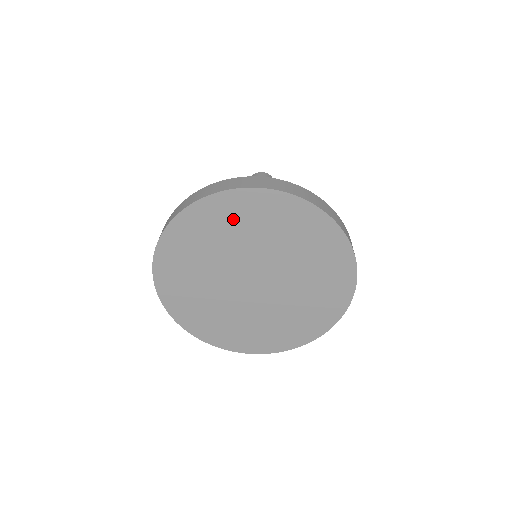
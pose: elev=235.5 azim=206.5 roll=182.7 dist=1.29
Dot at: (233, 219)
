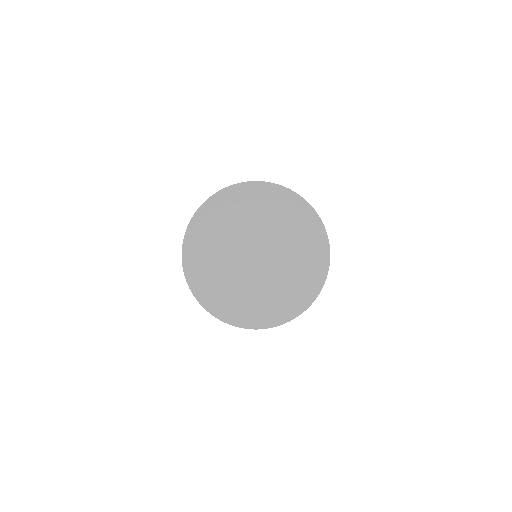
Dot at: (275, 206)
